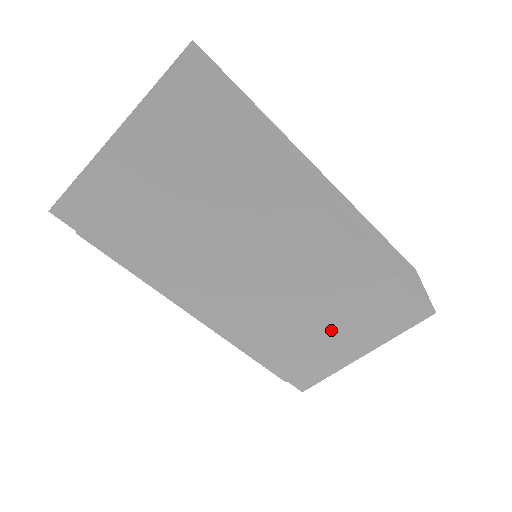
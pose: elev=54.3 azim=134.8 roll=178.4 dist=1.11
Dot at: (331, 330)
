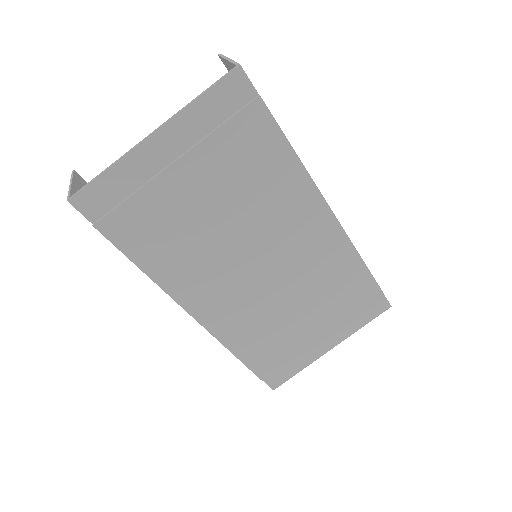
Dot at: (311, 325)
